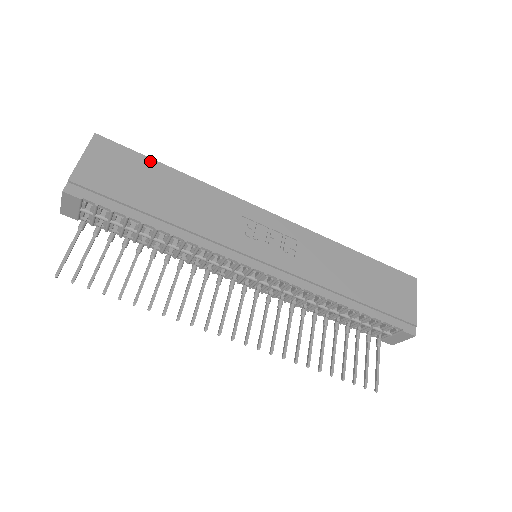
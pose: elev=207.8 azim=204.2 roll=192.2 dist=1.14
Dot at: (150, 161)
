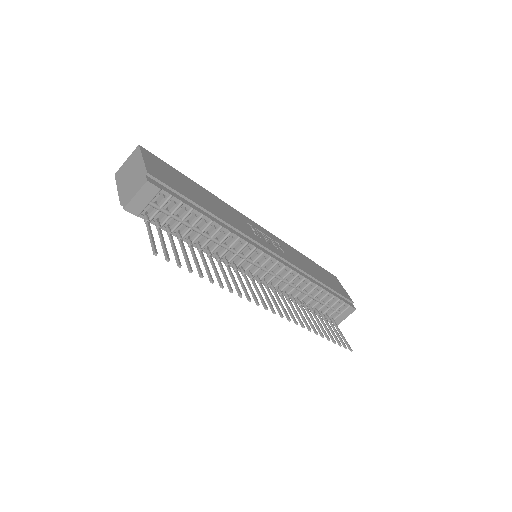
Dot at: (180, 173)
